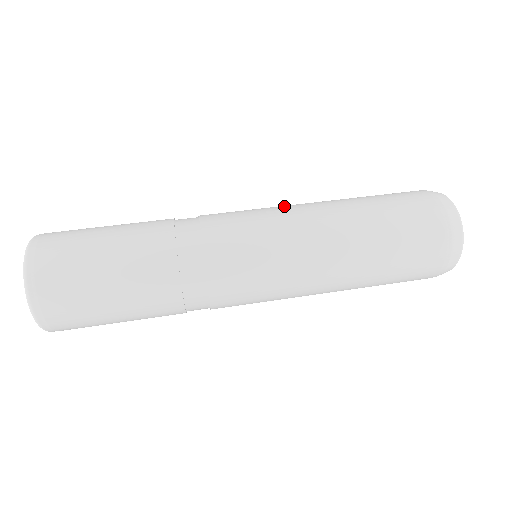
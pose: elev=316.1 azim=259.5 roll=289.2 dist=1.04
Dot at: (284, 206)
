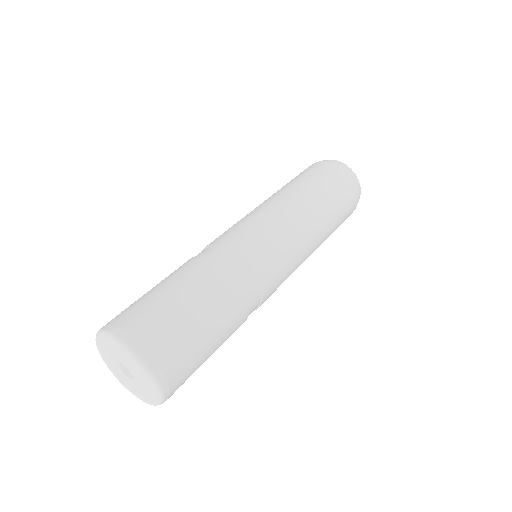
Dot at: (268, 211)
